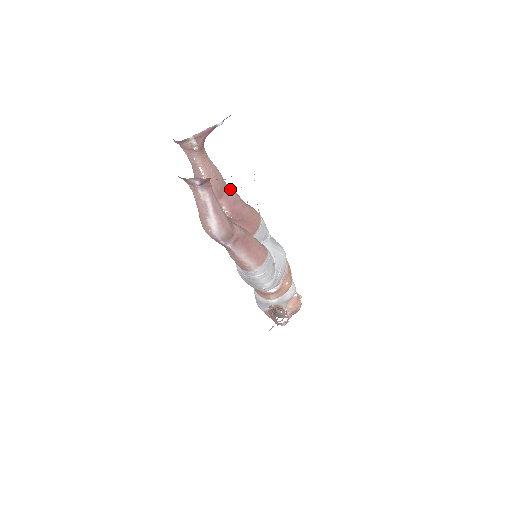
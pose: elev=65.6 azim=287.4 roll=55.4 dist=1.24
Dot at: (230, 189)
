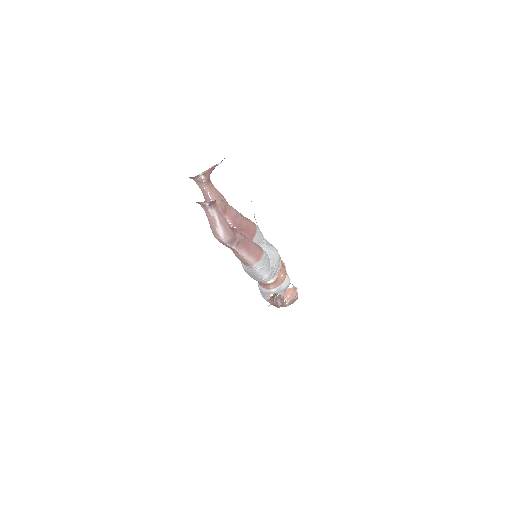
Dot at: (231, 207)
